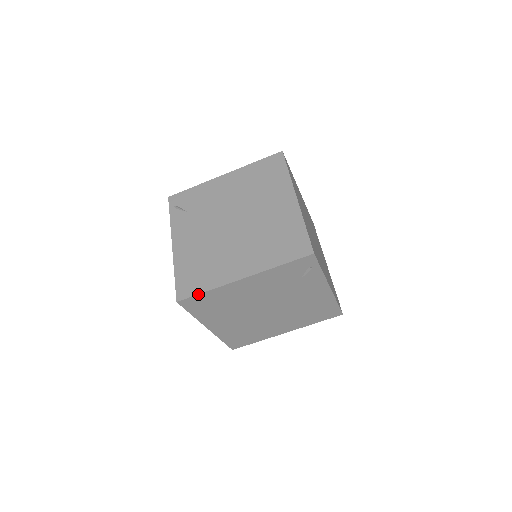
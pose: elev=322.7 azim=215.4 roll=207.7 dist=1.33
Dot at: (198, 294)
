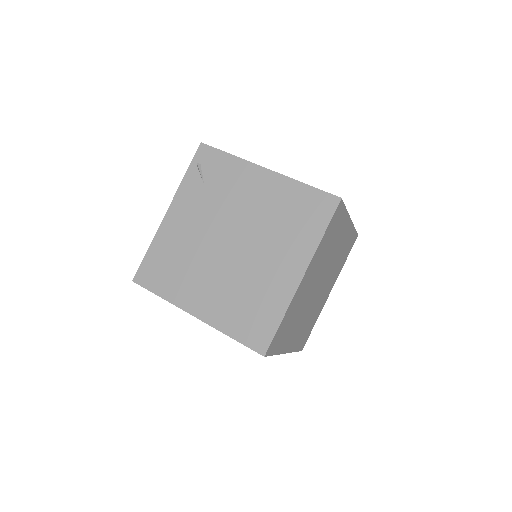
Dot at: (152, 292)
